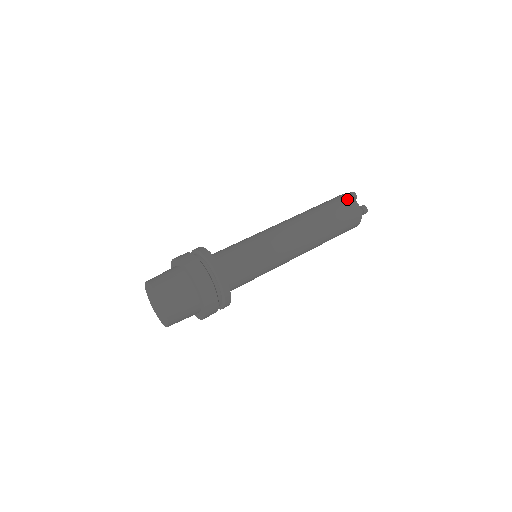
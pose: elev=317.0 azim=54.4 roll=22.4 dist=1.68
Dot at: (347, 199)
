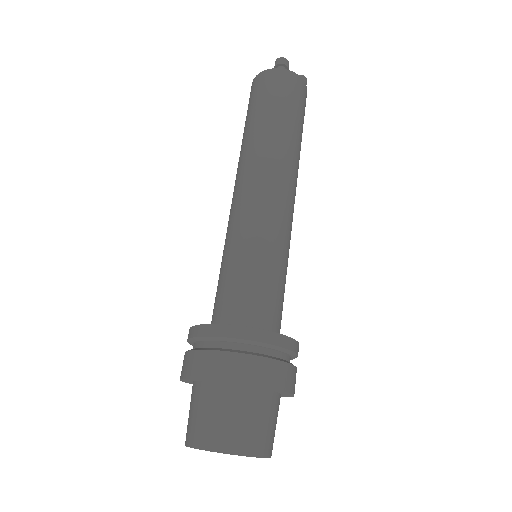
Dot at: (293, 81)
